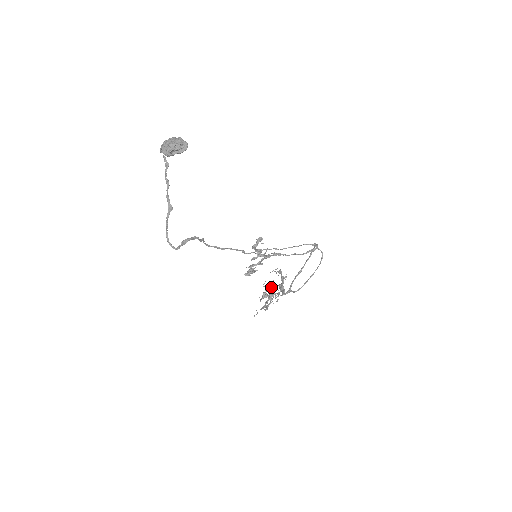
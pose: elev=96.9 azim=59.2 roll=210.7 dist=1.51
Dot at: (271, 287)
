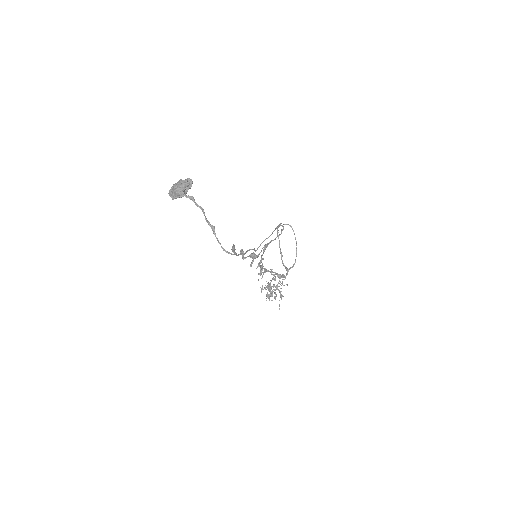
Dot at: occluded
